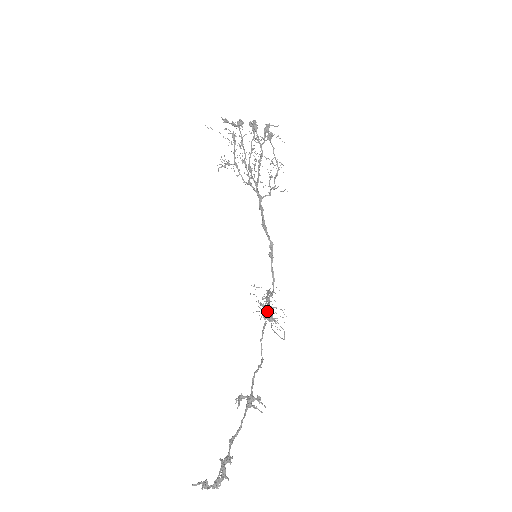
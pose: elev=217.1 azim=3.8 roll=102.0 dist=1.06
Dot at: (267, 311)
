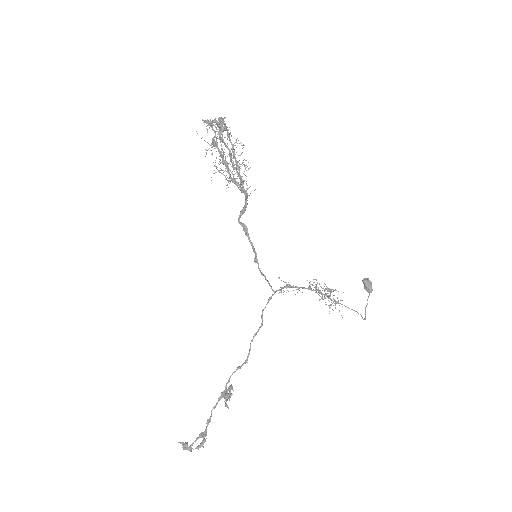
Dot at: (362, 281)
